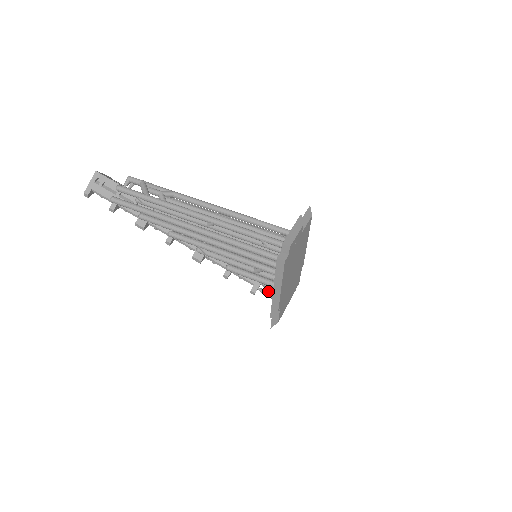
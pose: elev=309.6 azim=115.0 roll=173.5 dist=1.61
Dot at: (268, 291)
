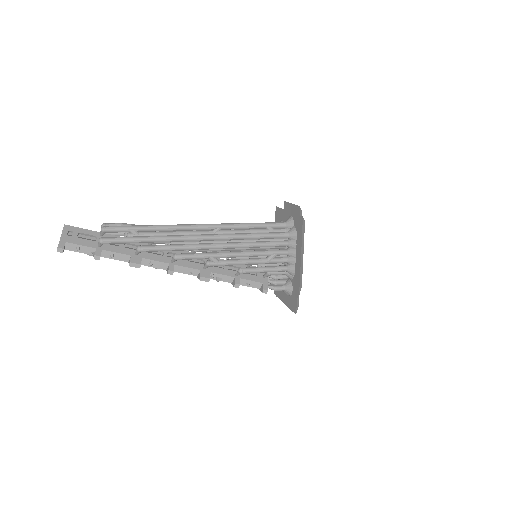
Dot at: (276, 285)
